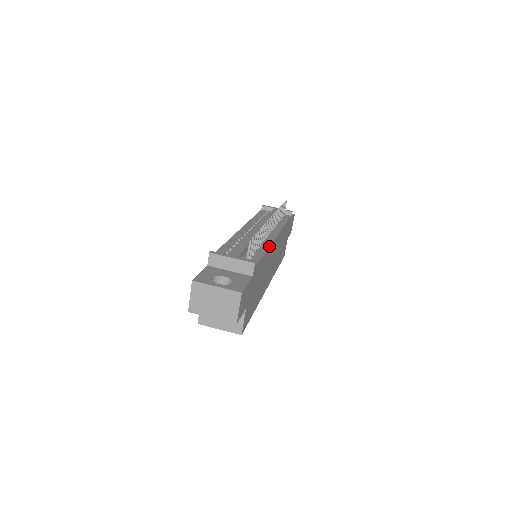
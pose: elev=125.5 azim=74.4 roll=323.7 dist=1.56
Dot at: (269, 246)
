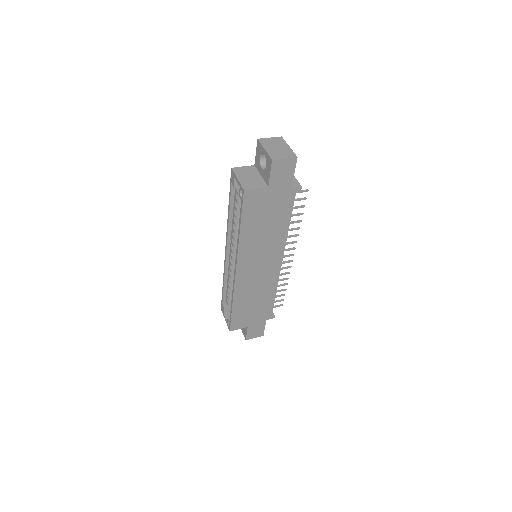
Dot at: occluded
